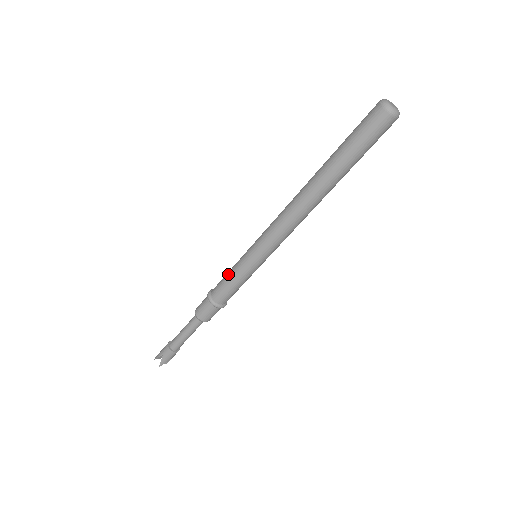
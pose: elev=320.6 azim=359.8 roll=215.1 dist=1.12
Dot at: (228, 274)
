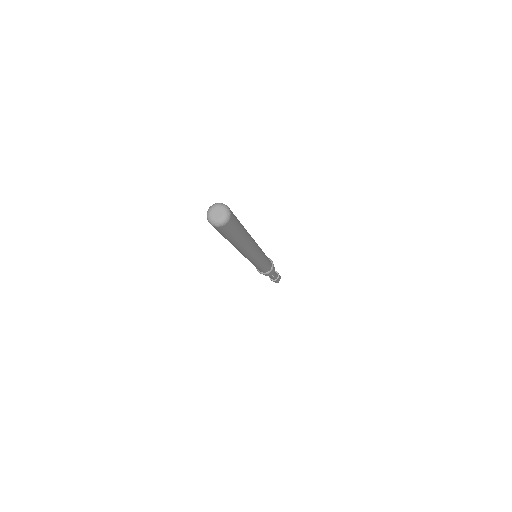
Dot at: occluded
